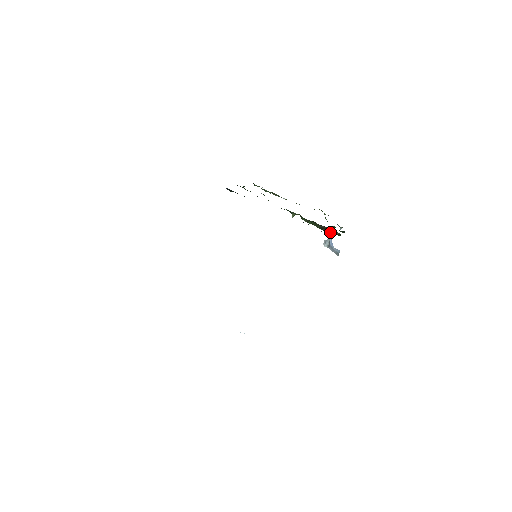
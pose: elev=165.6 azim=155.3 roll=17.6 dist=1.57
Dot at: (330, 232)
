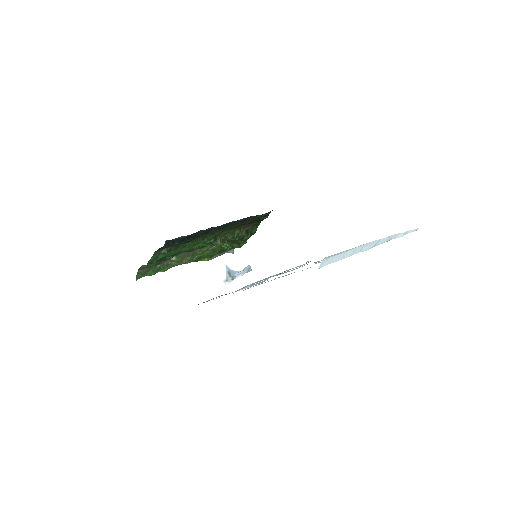
Dot at: (251, 233)
